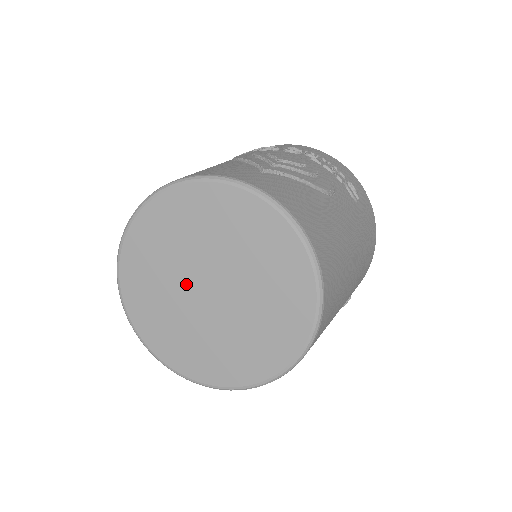
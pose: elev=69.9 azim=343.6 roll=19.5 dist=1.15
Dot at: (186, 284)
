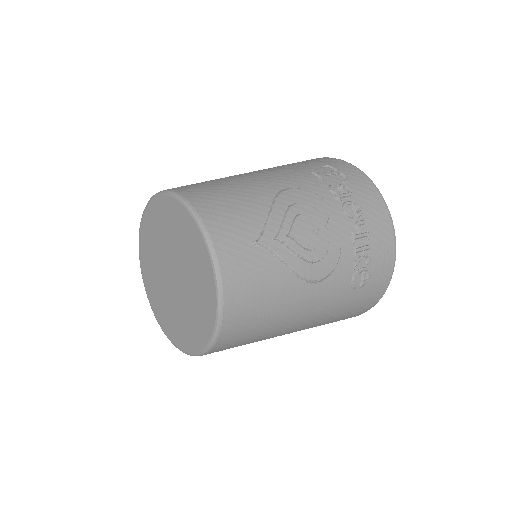
Dot at: (166, 257)
